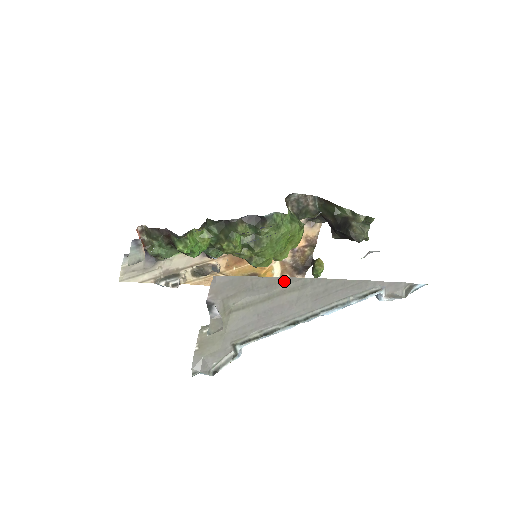
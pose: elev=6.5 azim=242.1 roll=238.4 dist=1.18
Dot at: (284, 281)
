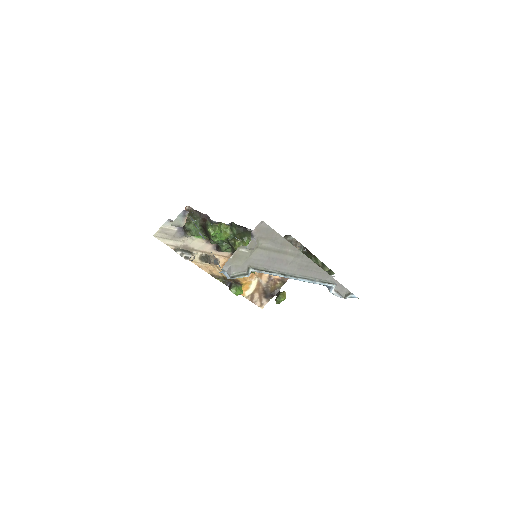
Dot at: (290, 247)
